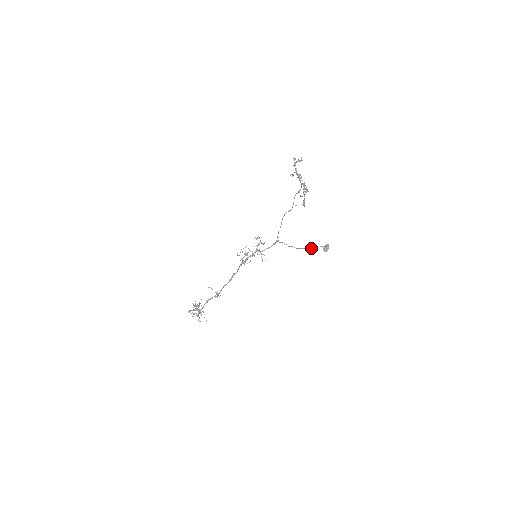
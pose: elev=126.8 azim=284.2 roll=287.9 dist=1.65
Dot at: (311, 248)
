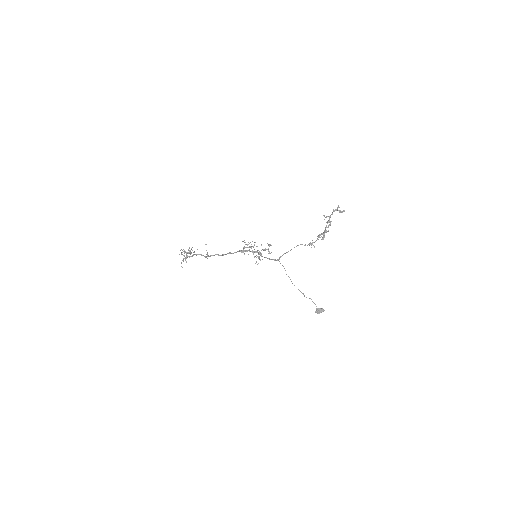
Dot at: occluded
